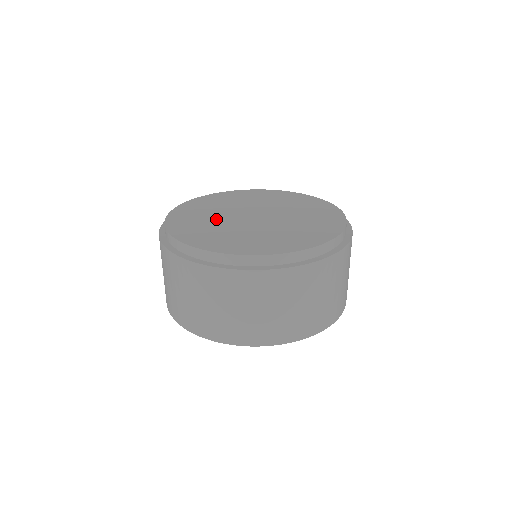
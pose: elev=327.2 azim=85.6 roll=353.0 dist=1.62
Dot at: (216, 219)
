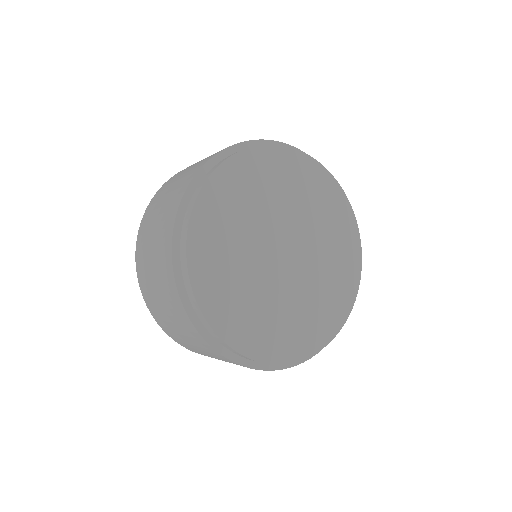
Dot at: (258, 287)
